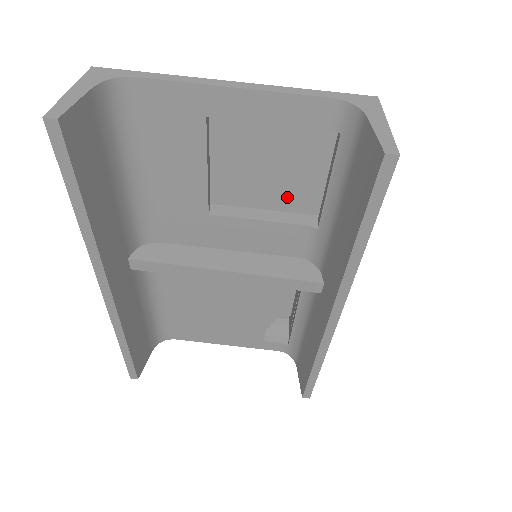
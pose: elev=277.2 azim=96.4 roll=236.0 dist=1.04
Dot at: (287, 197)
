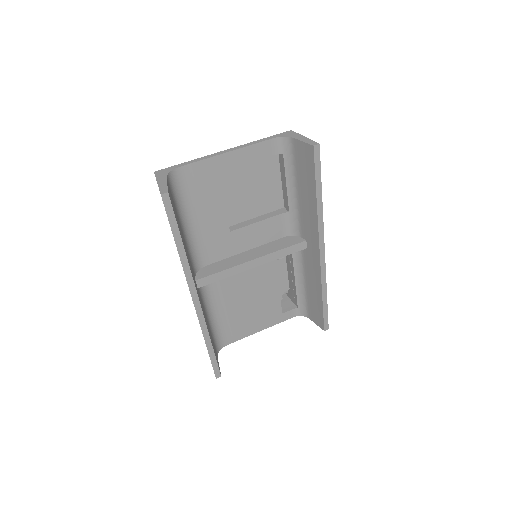
Dot at: (265, 204)
